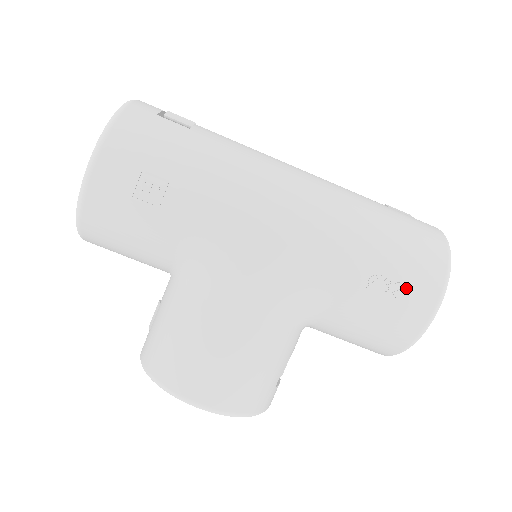
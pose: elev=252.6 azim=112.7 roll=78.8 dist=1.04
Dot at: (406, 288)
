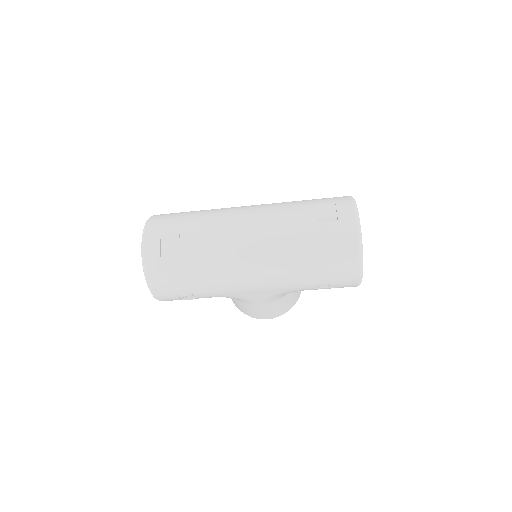
Dot at: (337, 284)
